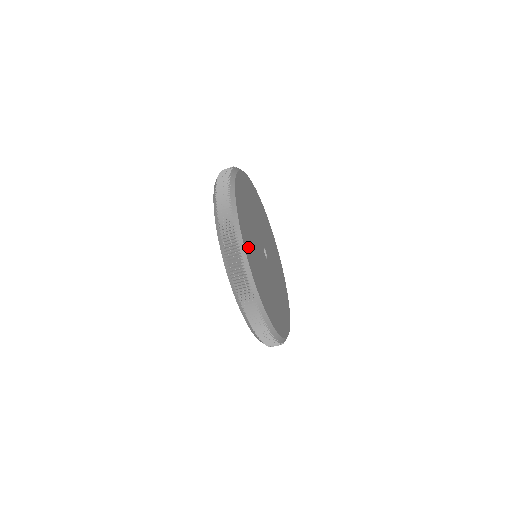
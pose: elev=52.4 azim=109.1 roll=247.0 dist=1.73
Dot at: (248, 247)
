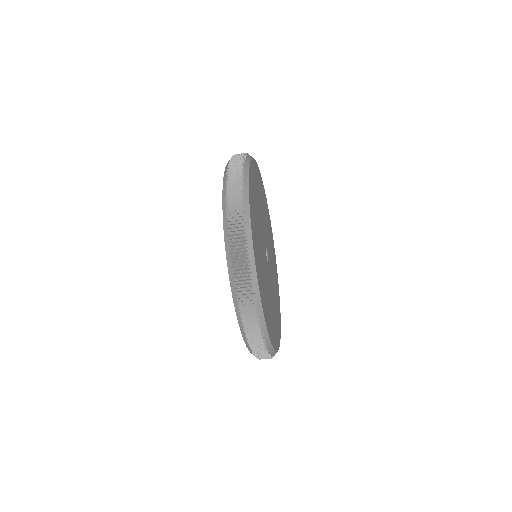
Dot at: (253, 183)
